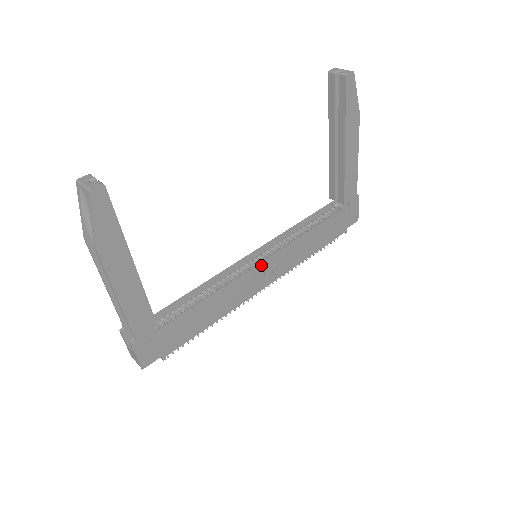
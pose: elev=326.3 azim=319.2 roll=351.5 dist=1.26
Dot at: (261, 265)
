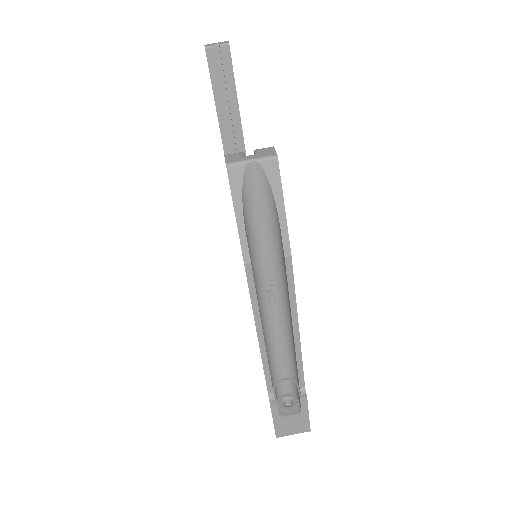
Dot at: occluded
